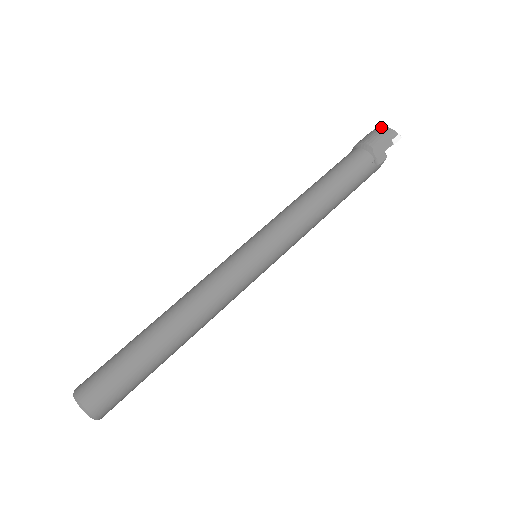
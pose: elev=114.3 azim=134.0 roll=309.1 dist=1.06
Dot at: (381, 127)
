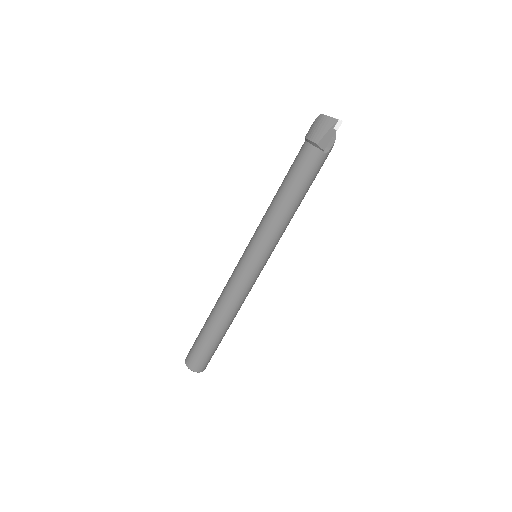
Dot at: (322, 116)
